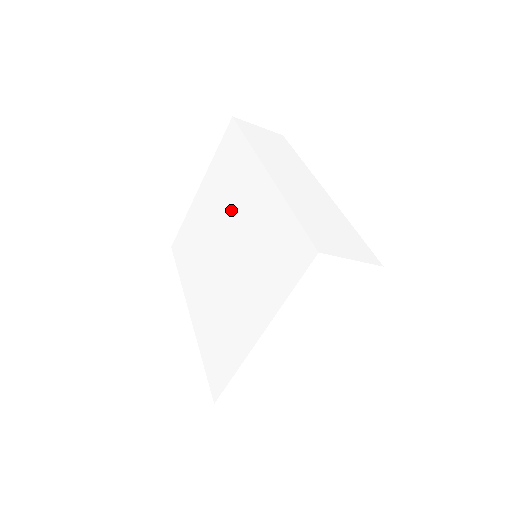
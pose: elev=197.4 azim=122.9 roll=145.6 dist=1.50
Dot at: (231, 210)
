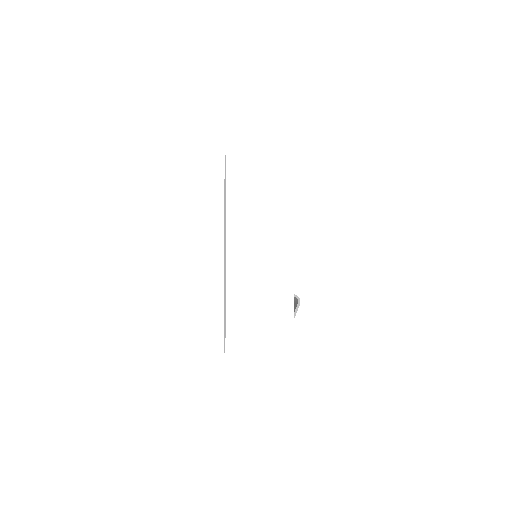
Dot at: occluded
